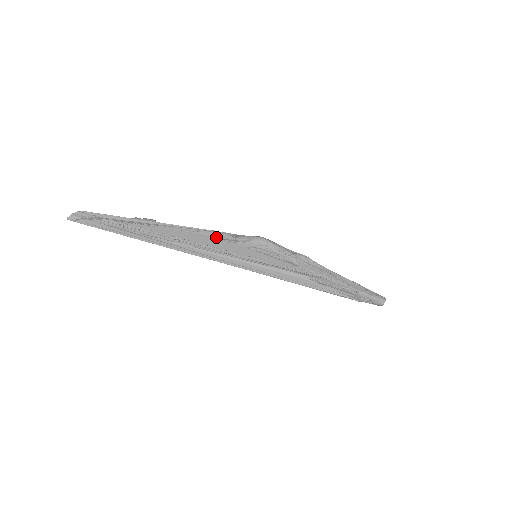
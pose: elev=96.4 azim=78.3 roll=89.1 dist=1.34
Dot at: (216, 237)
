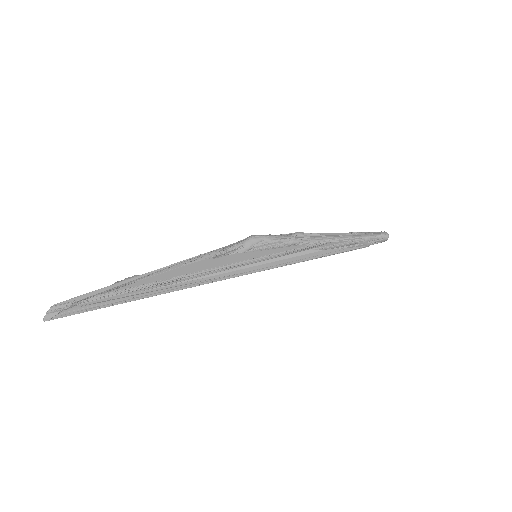
Dot at: (209, 258)
